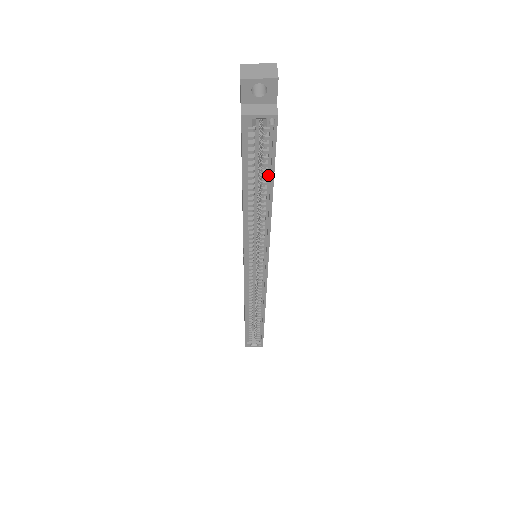
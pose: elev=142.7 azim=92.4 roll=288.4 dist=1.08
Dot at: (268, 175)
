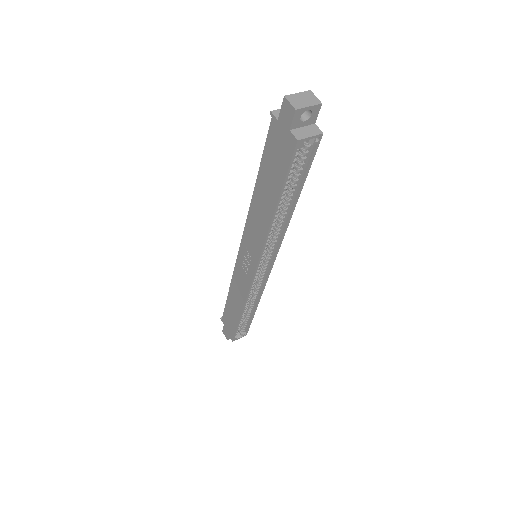
Dot at: (298, 184)
